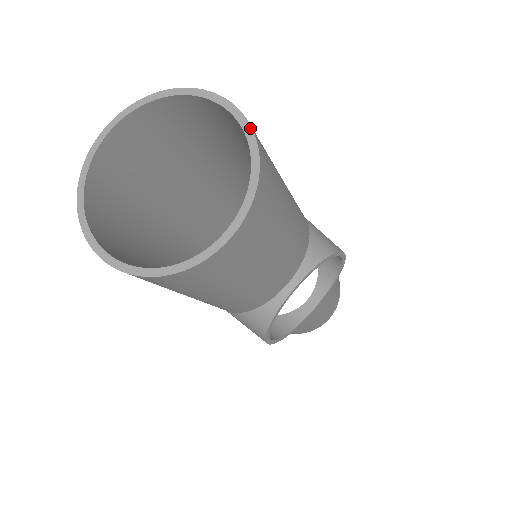
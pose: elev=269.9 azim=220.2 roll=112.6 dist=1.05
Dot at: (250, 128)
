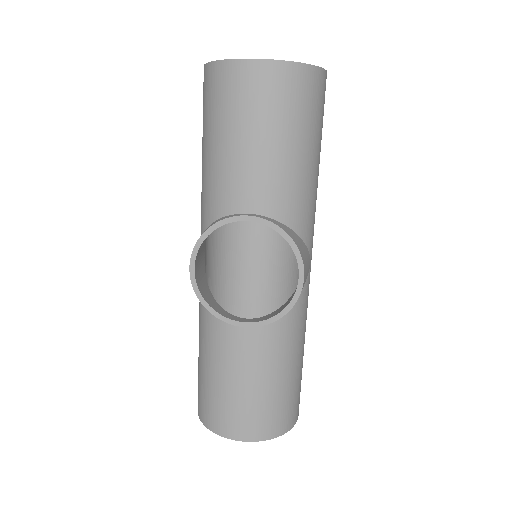
Dot at: (321, 67)
